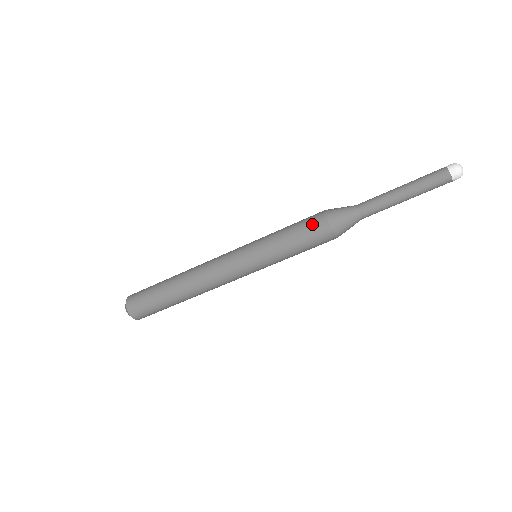
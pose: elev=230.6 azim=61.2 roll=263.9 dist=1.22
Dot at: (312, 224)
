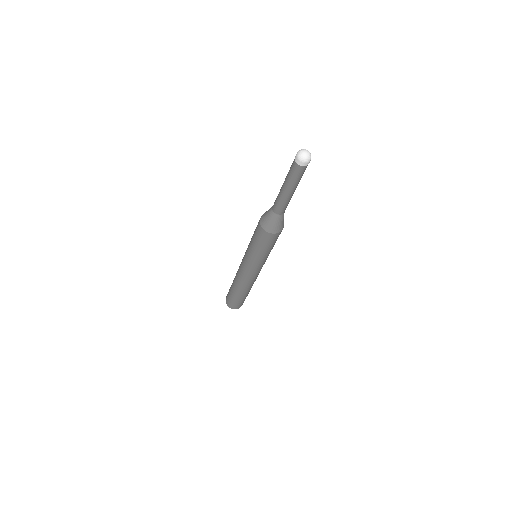
Dot at: (267, 240)
